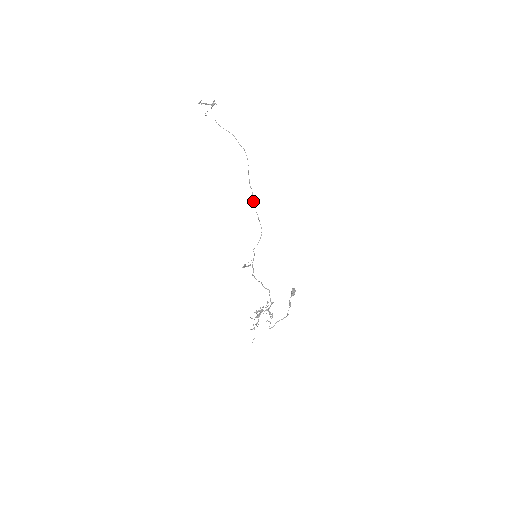
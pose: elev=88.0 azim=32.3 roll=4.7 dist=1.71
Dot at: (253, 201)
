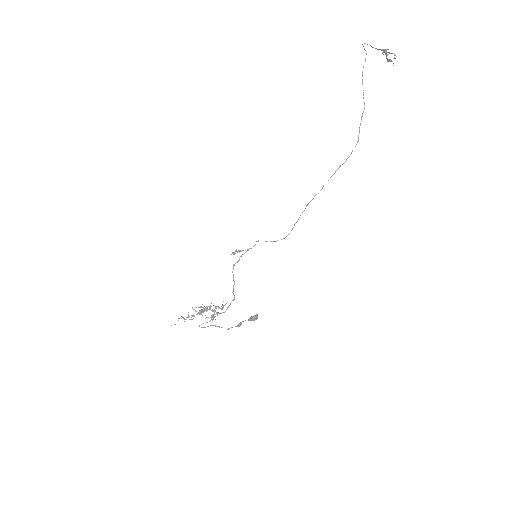
Dot at: occluded
